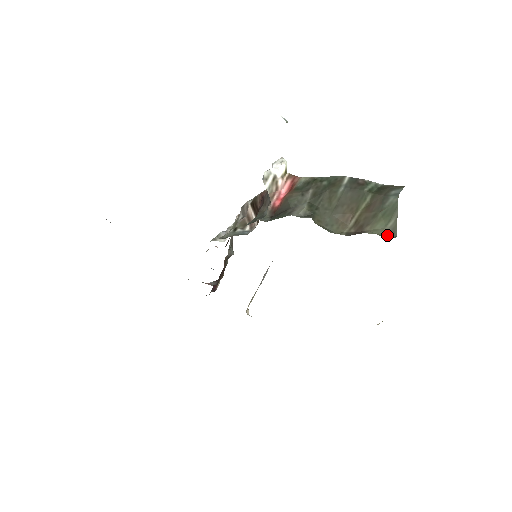
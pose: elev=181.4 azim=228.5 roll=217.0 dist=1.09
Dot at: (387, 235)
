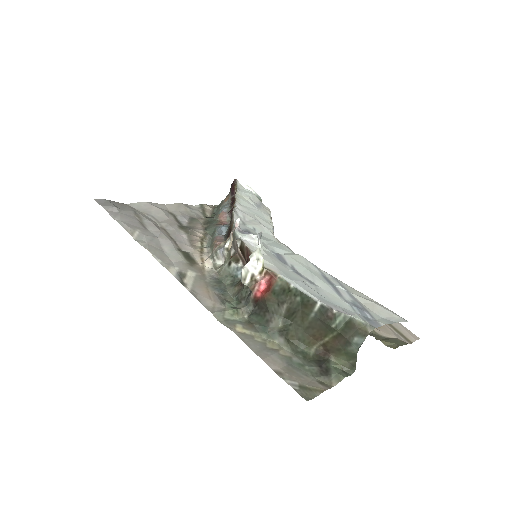
Dot at: (347, 368)
